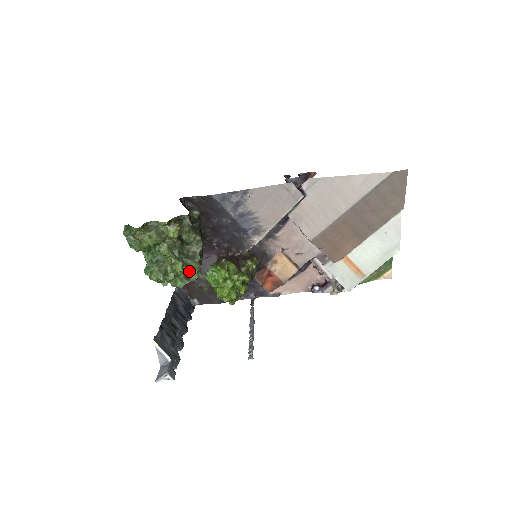
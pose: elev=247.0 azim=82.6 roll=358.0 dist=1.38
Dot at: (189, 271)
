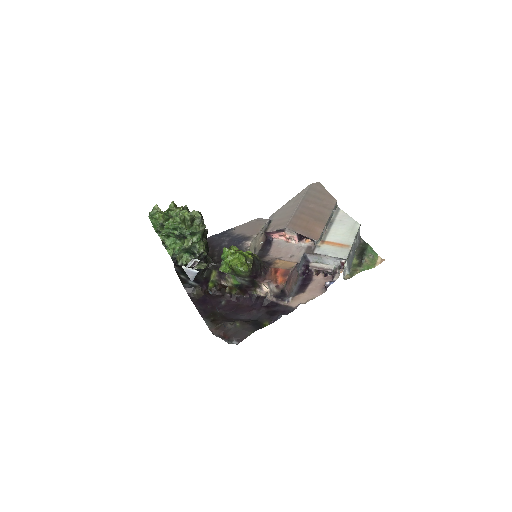
Dot at: occluded
